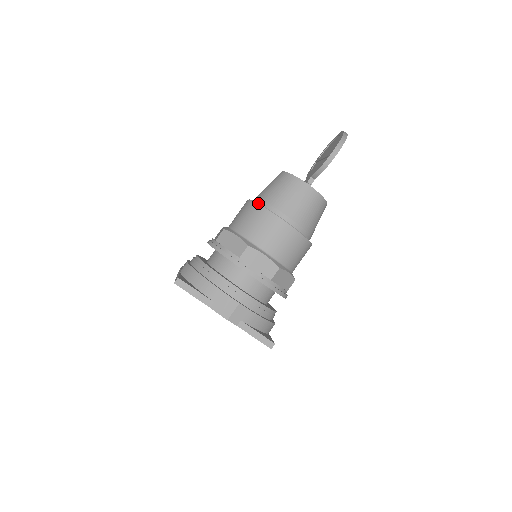
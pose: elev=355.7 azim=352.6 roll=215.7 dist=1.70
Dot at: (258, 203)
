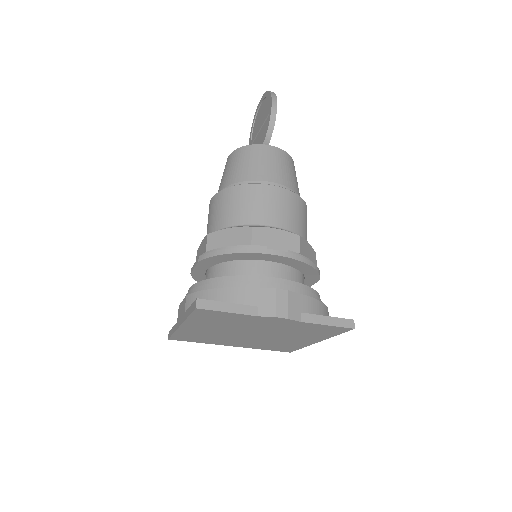
Dot at: occluded
